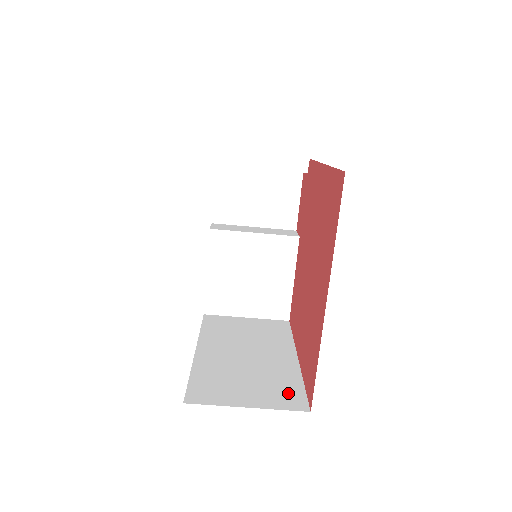
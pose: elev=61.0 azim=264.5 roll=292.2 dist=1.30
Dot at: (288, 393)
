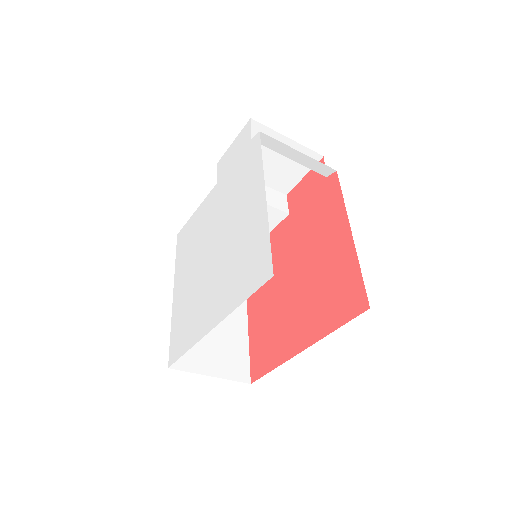
Dot at: (238, 361)
